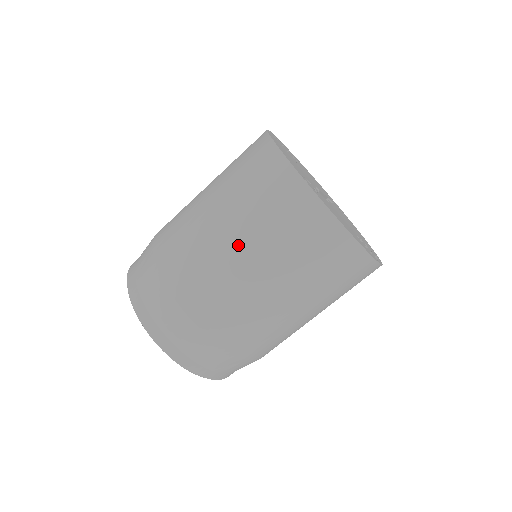
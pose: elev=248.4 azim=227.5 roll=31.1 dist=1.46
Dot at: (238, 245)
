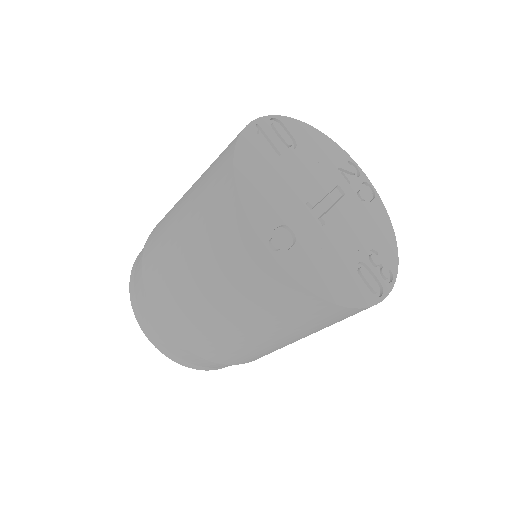
Dot at: (211, 300)
